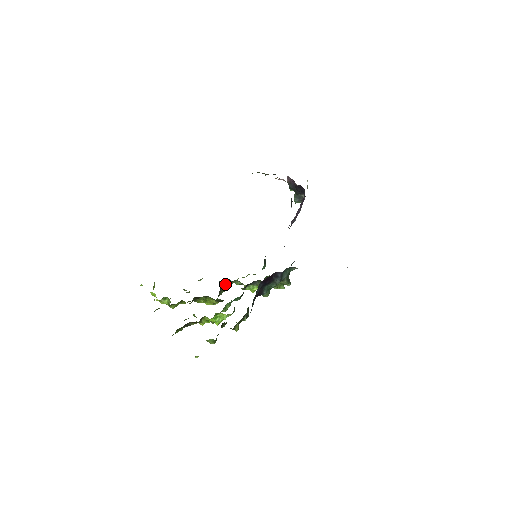
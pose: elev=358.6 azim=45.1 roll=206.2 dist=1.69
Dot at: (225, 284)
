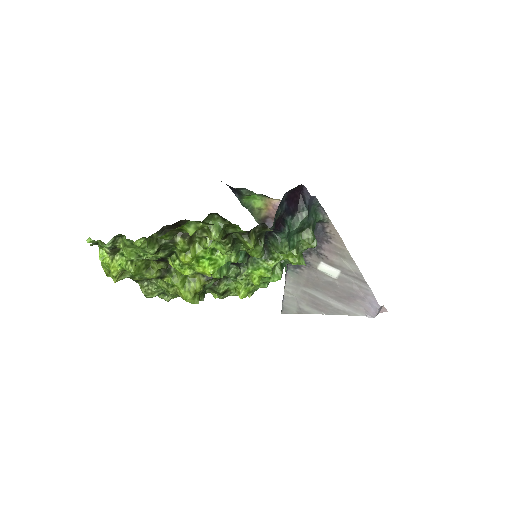
Dot at: occluded
